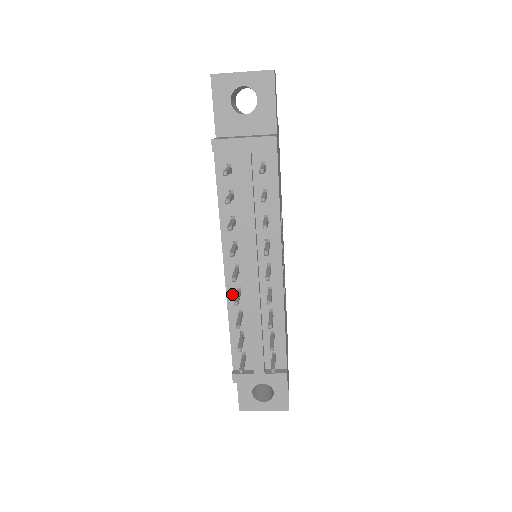
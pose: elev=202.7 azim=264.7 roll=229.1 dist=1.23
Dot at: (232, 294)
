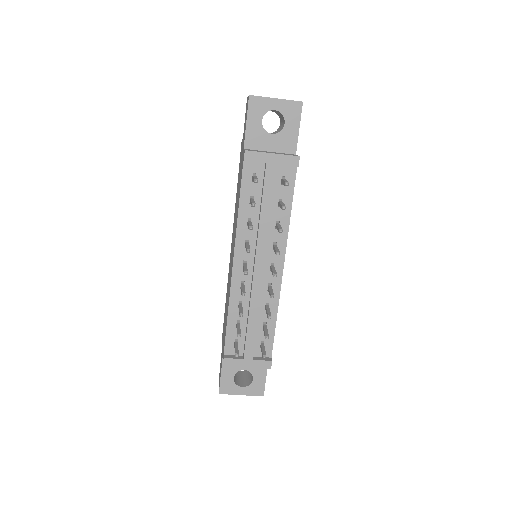
Dot at: (236, 286)
